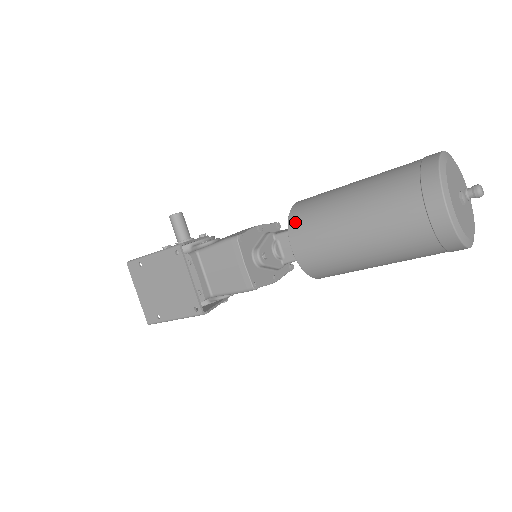
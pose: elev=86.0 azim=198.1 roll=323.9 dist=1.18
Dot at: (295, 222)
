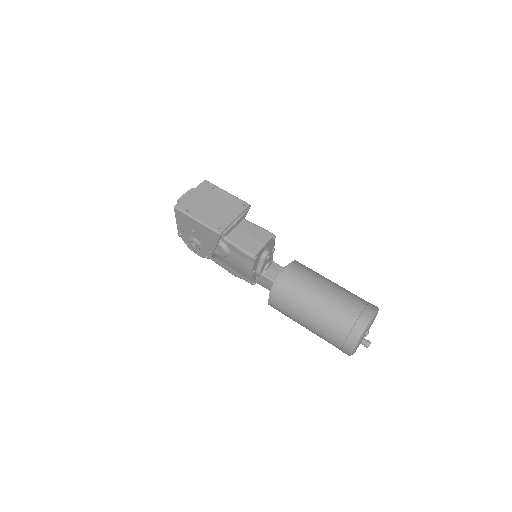
Dot at: (298, 264)
